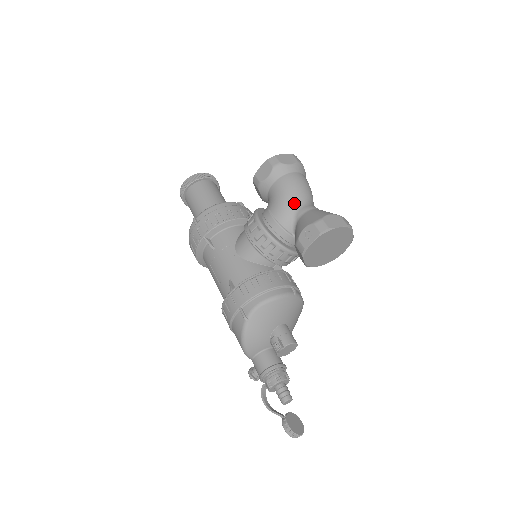
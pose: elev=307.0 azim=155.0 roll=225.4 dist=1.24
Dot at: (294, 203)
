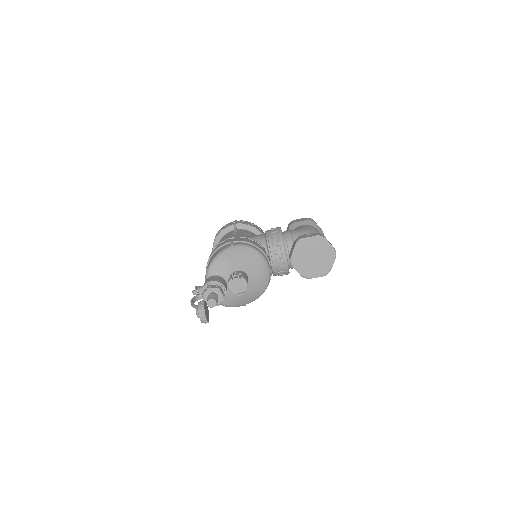
Dot at: occluded
